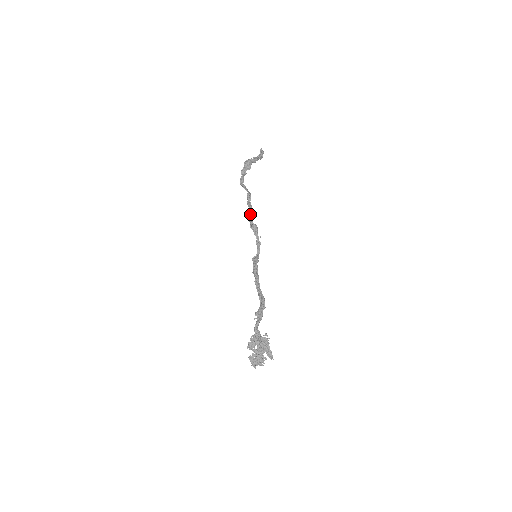
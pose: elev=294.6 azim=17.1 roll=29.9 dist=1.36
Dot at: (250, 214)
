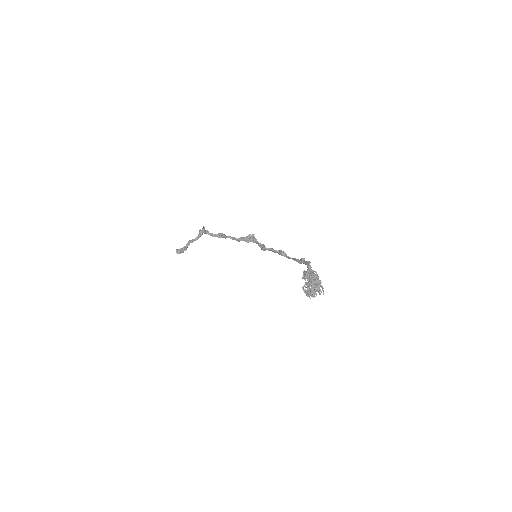
Dot at: occluded
